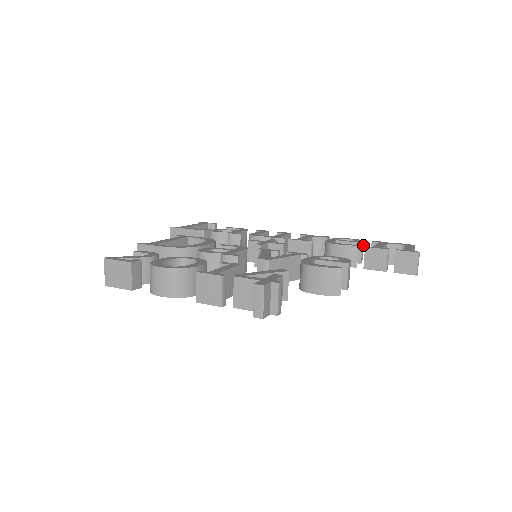
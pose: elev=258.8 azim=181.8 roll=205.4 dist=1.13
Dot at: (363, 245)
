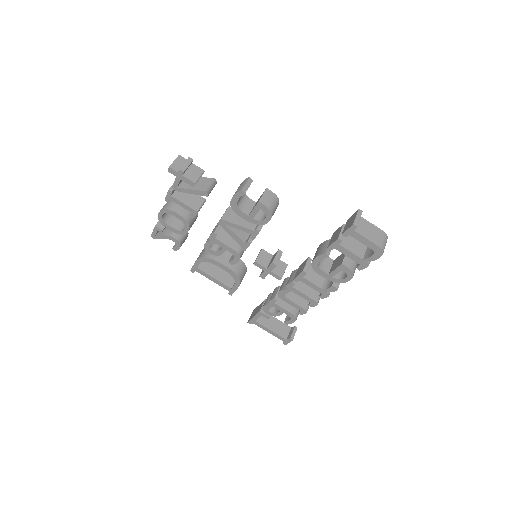
Dot at: occluded
